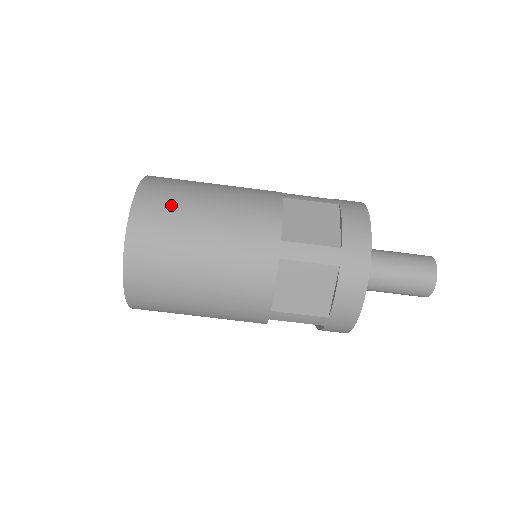
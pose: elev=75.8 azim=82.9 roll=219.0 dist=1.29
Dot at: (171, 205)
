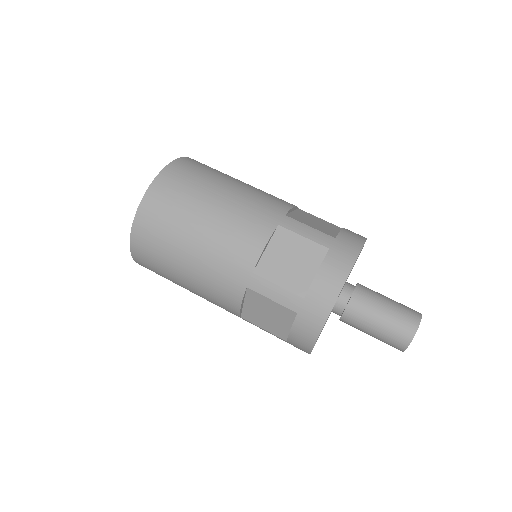
Dot at: (209, 169)
